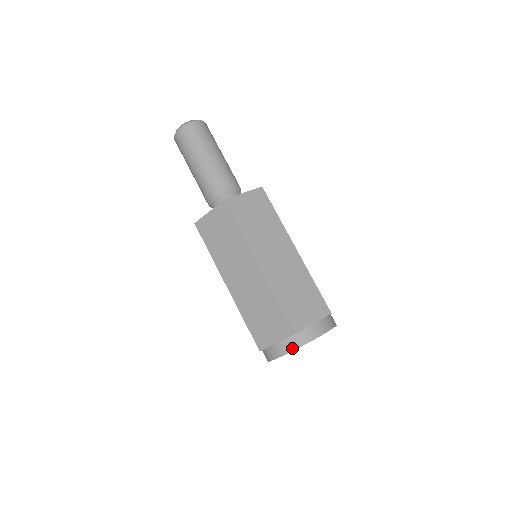
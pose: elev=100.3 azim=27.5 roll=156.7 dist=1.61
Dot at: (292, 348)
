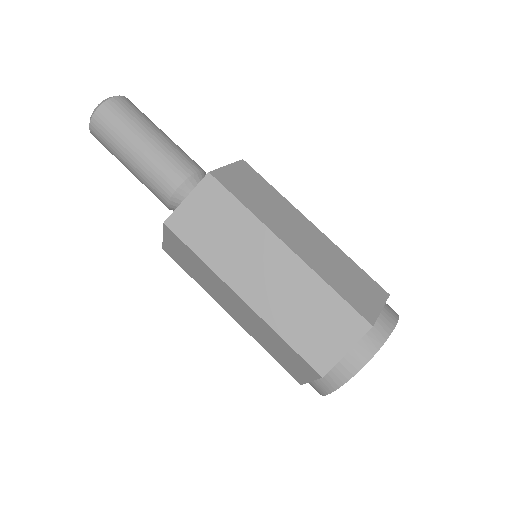
Dot at: (330, 389)
